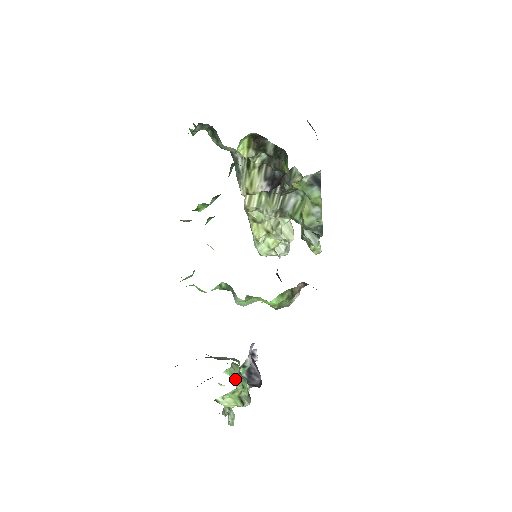
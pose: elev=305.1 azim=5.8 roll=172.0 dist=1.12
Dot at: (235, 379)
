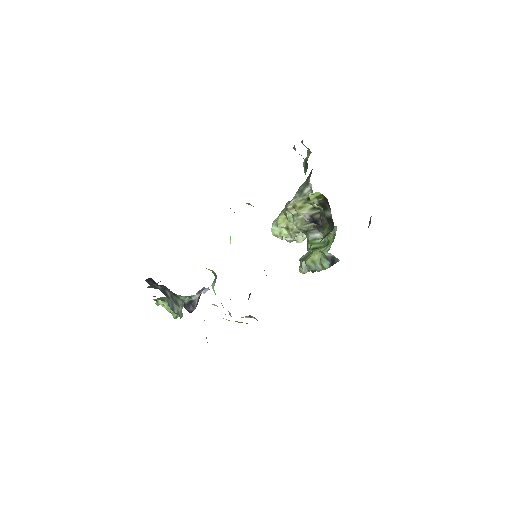
Dot at: occluded
